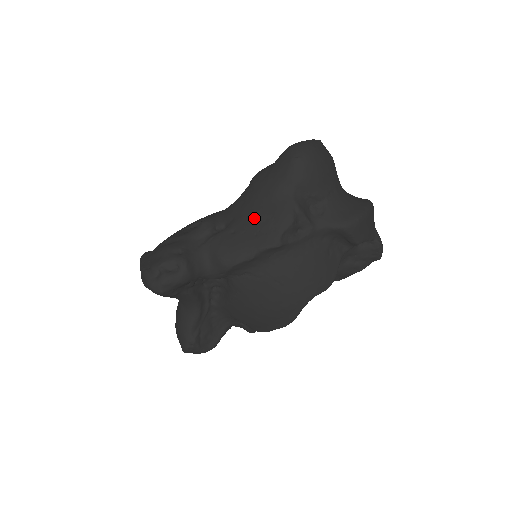
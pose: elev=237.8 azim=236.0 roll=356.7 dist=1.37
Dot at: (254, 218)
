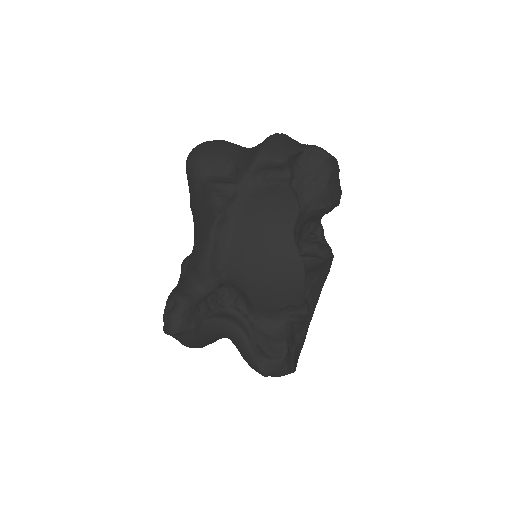
Dot at: (198, 222)
